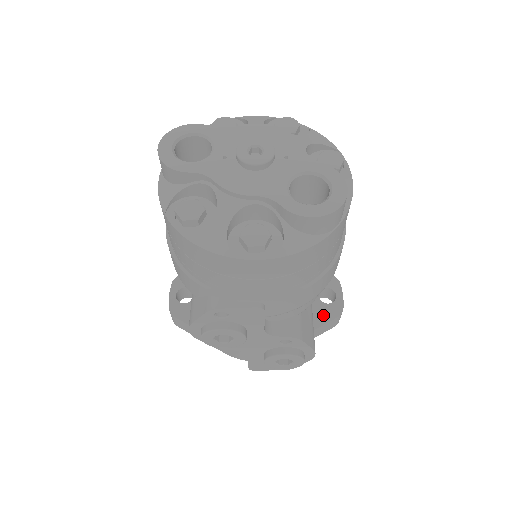
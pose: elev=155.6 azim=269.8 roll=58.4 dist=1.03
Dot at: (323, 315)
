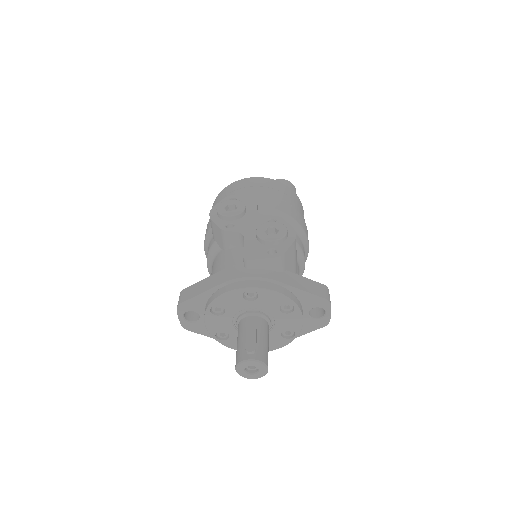
Dot at: occluded
